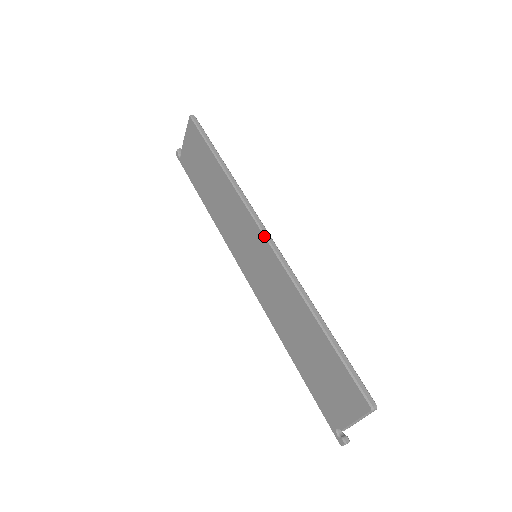
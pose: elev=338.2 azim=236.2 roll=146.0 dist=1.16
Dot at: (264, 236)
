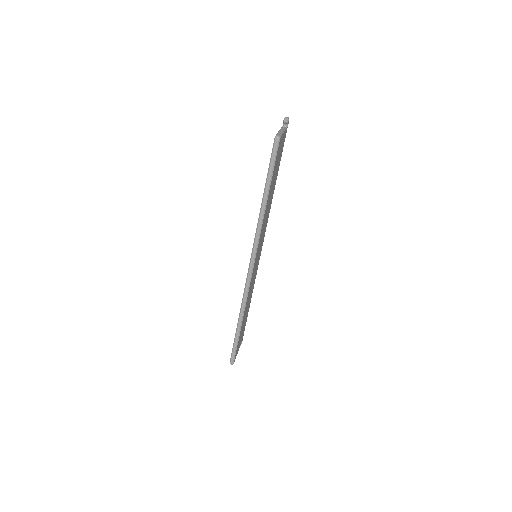
Dot at: (249, 267)
